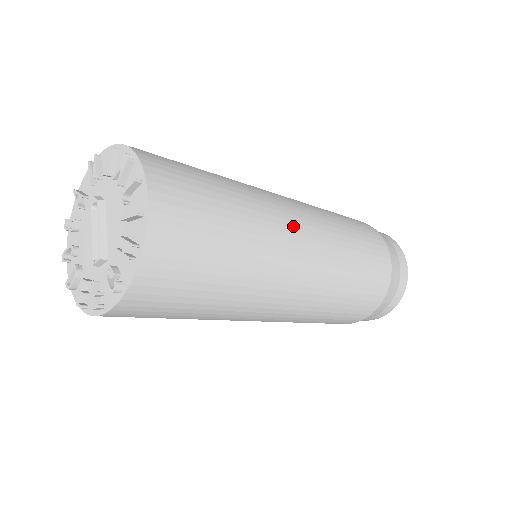
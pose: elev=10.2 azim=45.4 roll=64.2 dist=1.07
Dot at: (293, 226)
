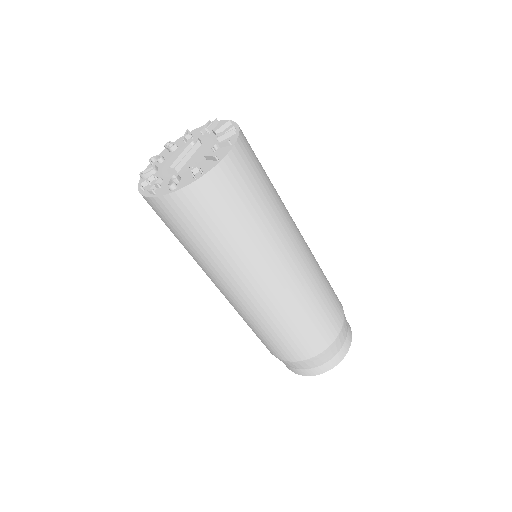
Dot at: (292, 248)
